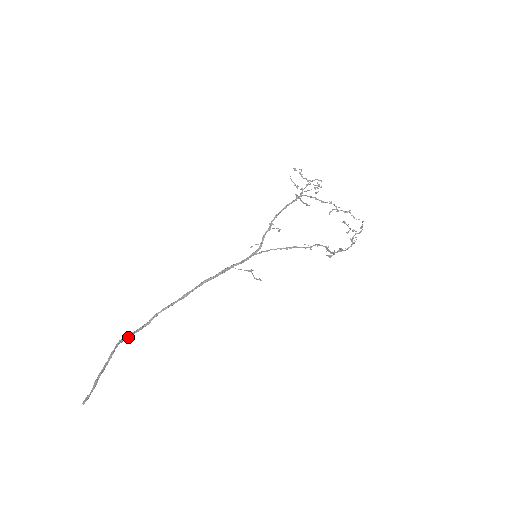
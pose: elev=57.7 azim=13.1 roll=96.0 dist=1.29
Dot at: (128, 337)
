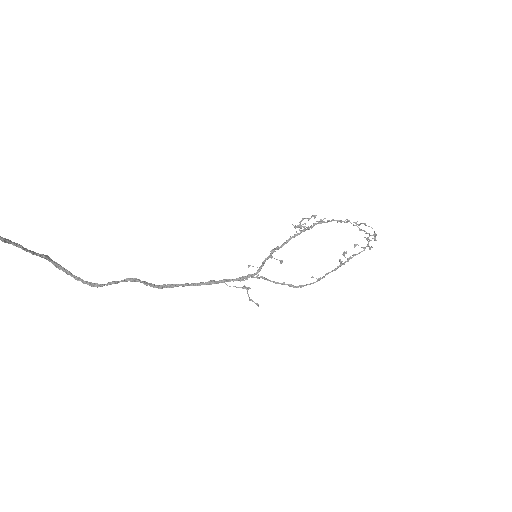
Dot at: (70, 272)
